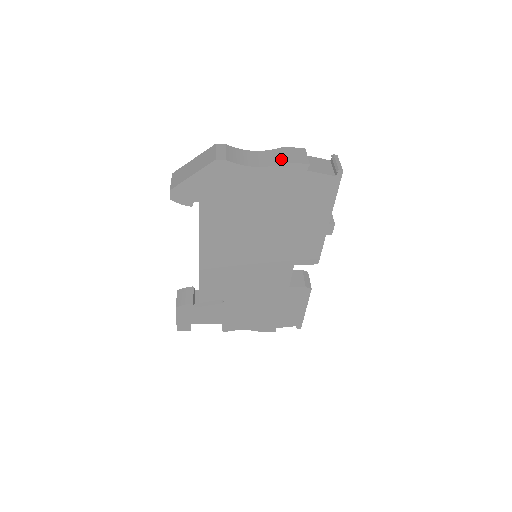
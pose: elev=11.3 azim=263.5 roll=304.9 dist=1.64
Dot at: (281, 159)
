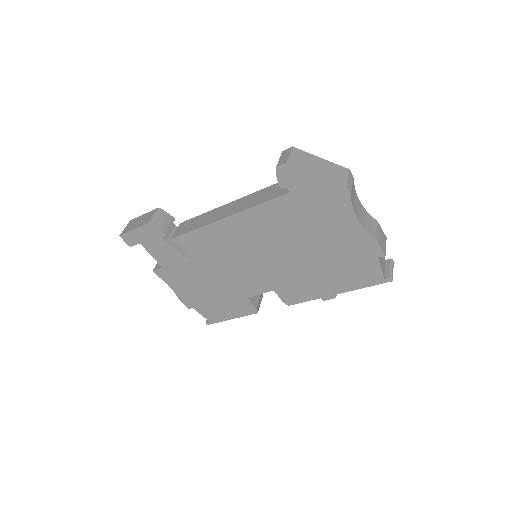
Dot at: (374, 232)
